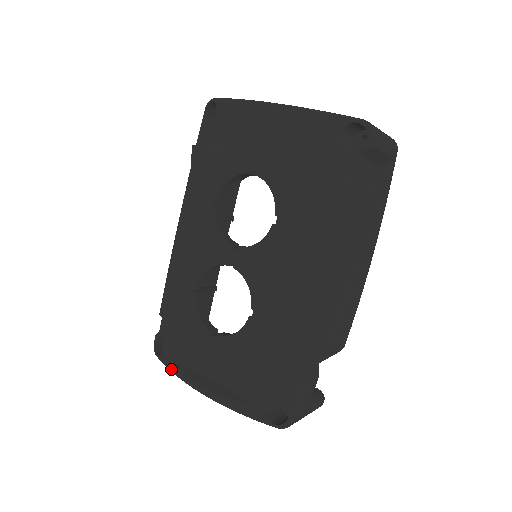
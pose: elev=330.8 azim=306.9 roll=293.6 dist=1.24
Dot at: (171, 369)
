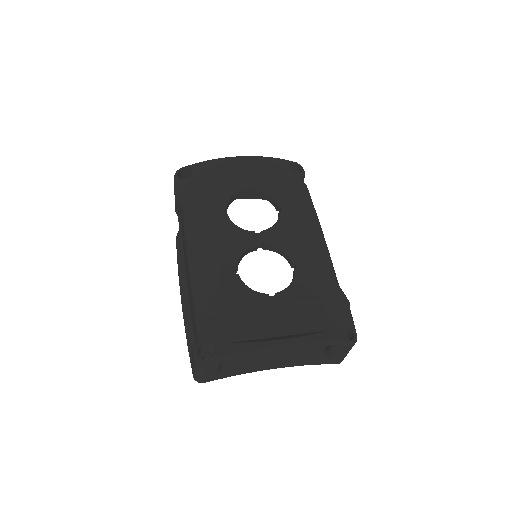
Dot at: (240, 350)
